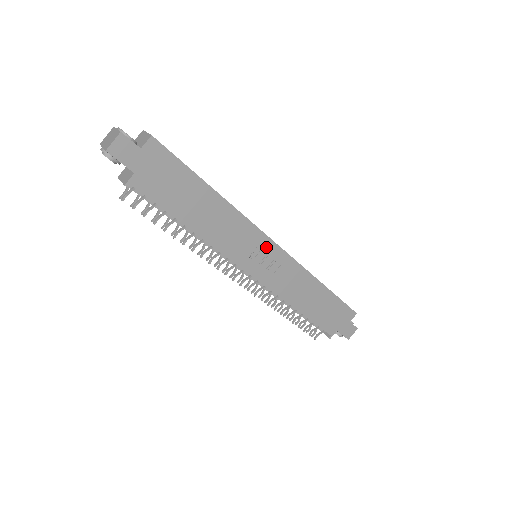
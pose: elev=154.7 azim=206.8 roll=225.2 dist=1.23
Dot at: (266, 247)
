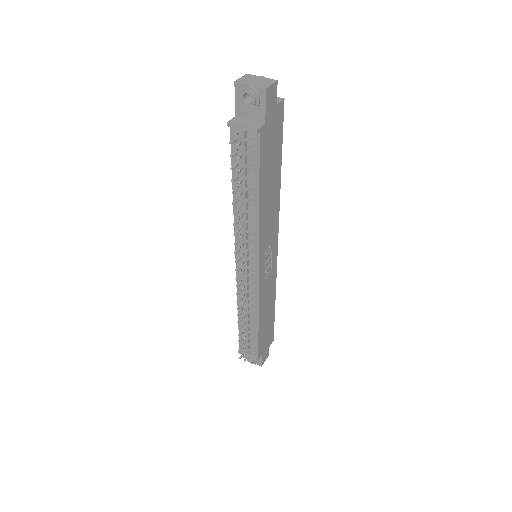
Dot at: (274, 248)
